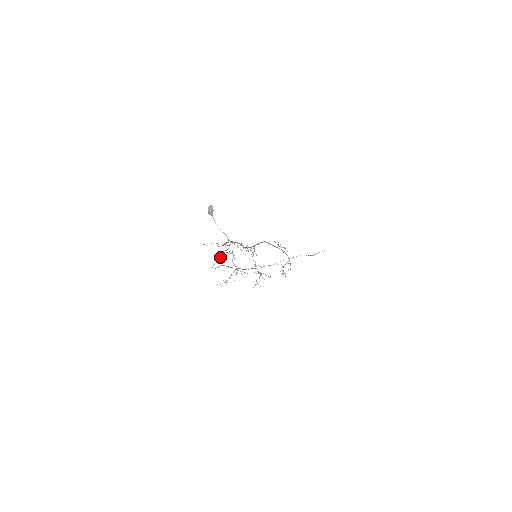
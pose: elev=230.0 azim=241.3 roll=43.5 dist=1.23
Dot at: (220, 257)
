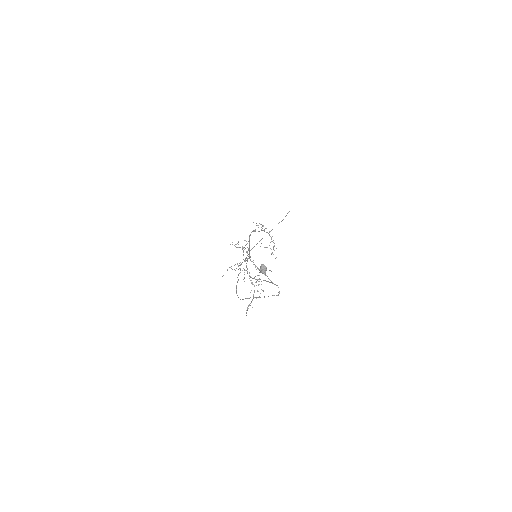
Dot at: (259, 297)
